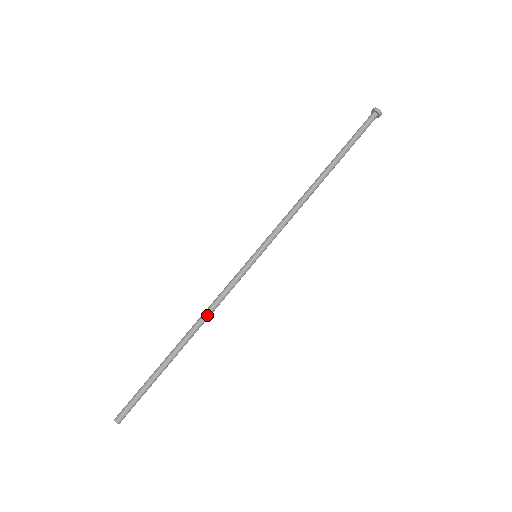
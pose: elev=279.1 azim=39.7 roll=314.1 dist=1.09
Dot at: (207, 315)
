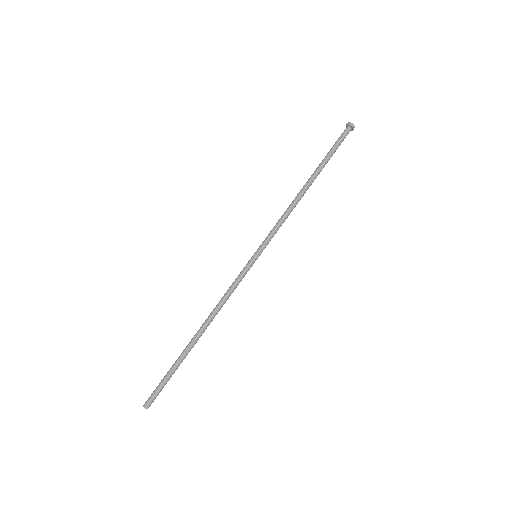
Dot at: (218, 310)
